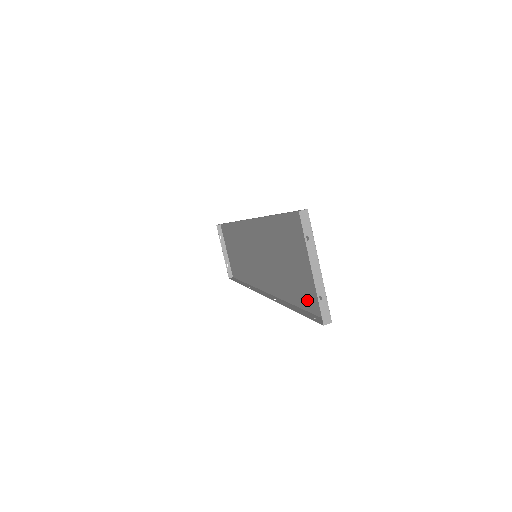
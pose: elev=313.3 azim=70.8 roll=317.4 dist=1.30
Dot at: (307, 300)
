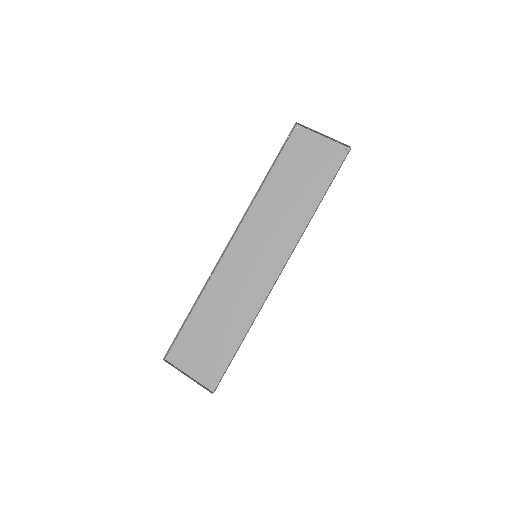
Dot at: (328, 173)
